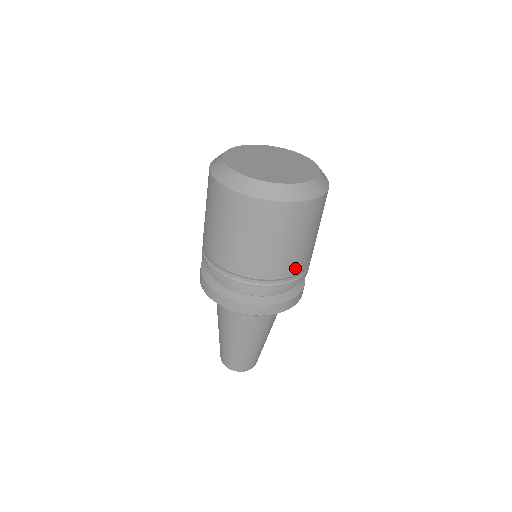
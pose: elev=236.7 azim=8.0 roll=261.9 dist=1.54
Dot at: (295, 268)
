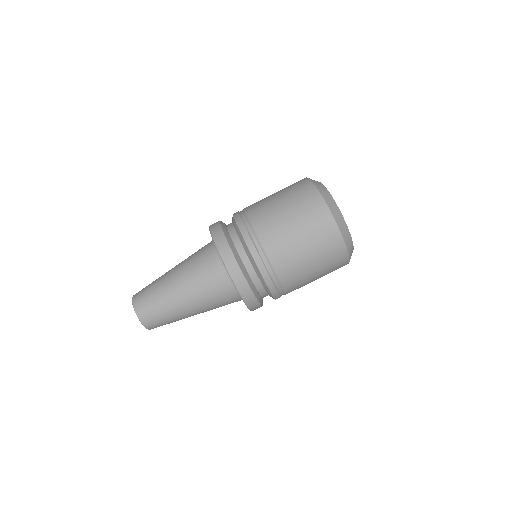
Dot at: occluded
